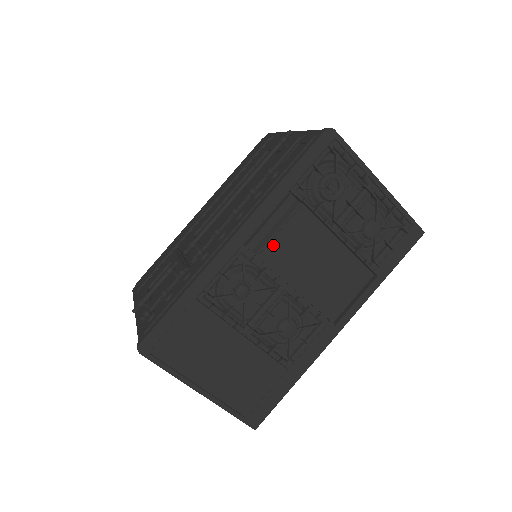
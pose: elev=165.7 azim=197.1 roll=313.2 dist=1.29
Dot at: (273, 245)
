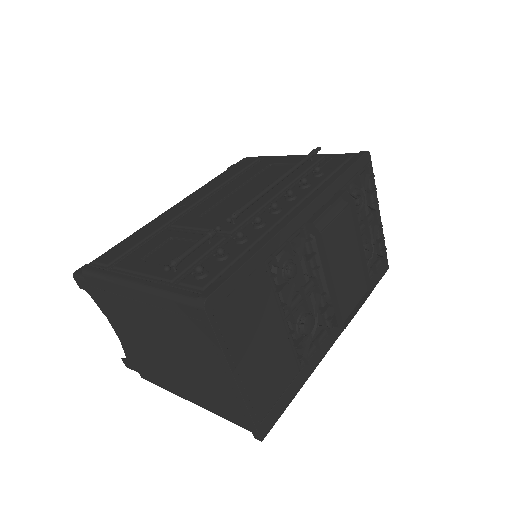
Dot at: (327, 231)
